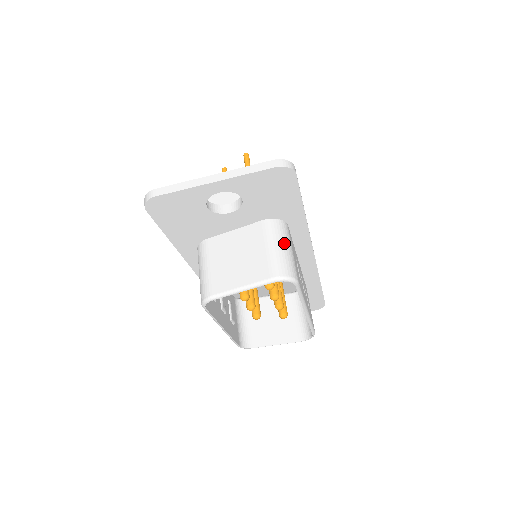
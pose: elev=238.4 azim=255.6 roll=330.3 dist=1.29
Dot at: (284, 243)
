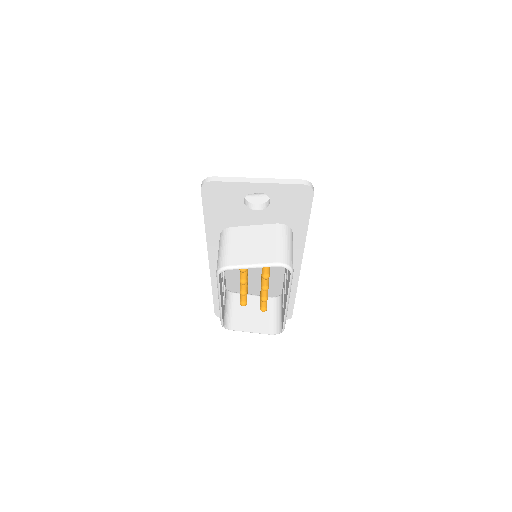
Dot at: (289, 243)
